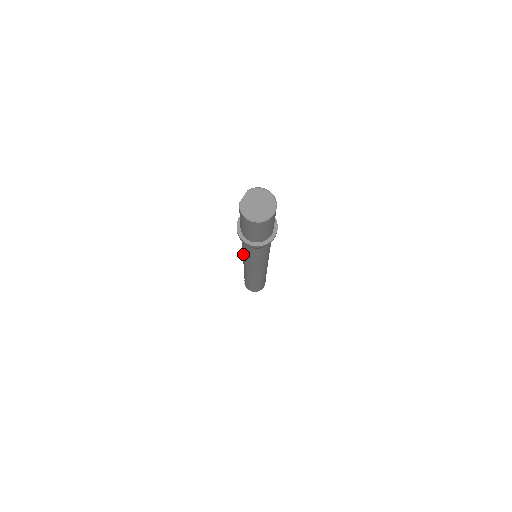
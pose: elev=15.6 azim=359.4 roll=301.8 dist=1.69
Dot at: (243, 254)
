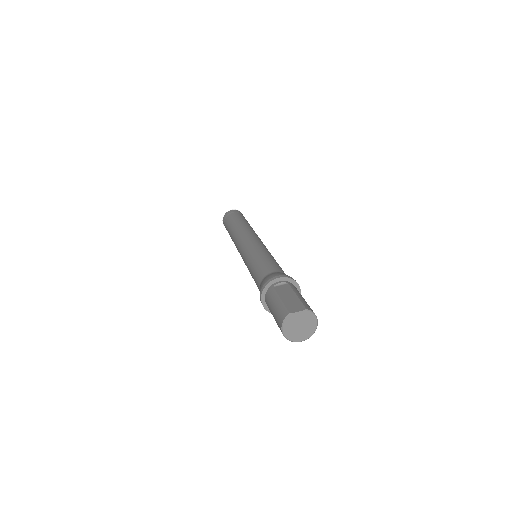
Dot at: (249, 259)
